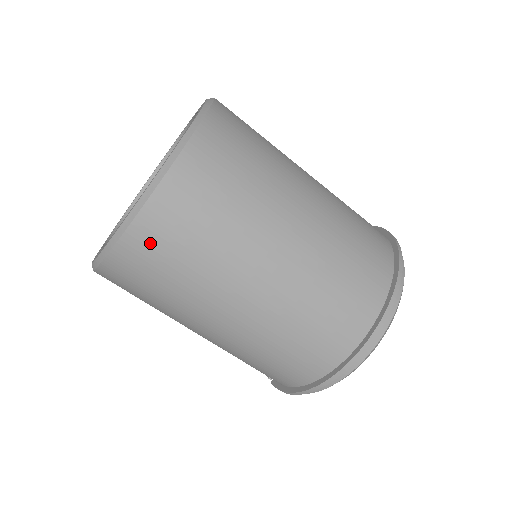
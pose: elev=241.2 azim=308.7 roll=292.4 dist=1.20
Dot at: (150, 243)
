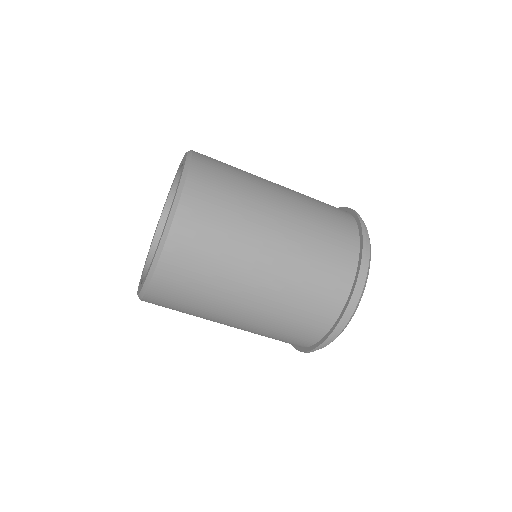
Dot at: (160, 302)
